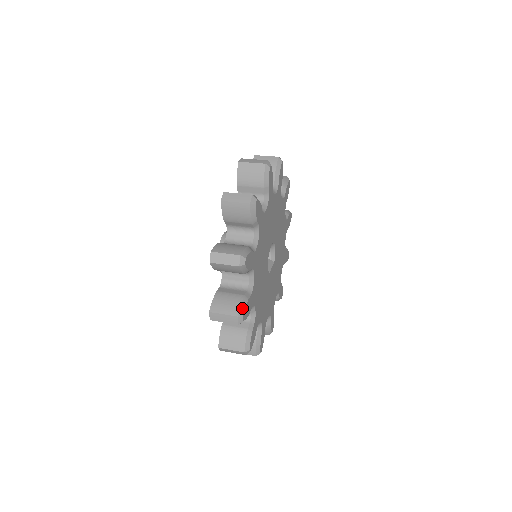
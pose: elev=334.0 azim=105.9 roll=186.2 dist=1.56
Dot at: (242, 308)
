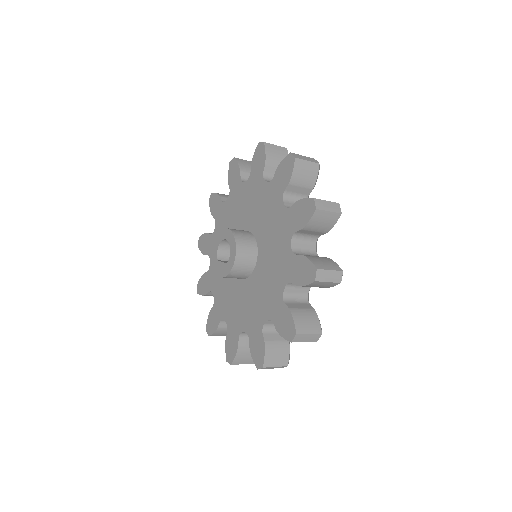
Dot at: (337, 266)
